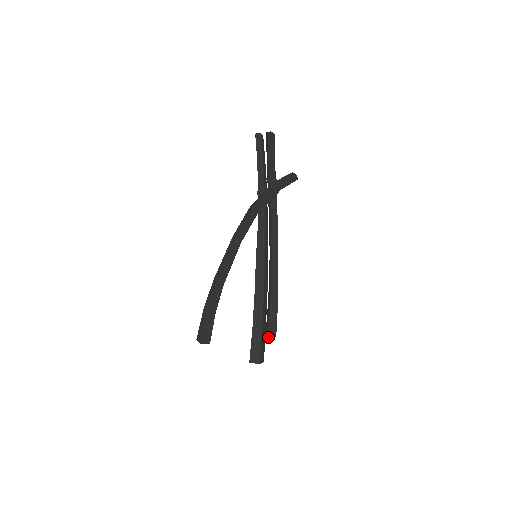
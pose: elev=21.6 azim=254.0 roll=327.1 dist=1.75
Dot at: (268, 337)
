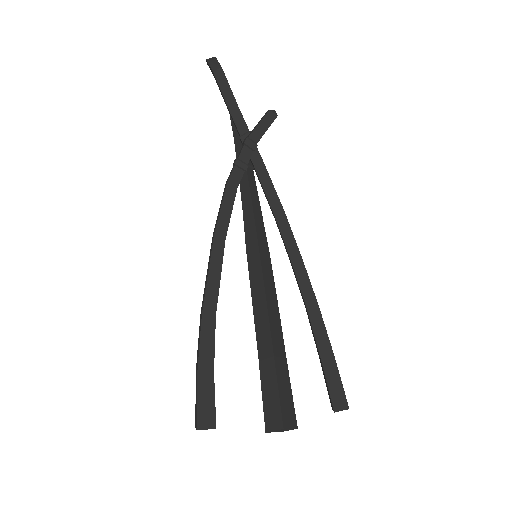
Dot at: (334, 411)
